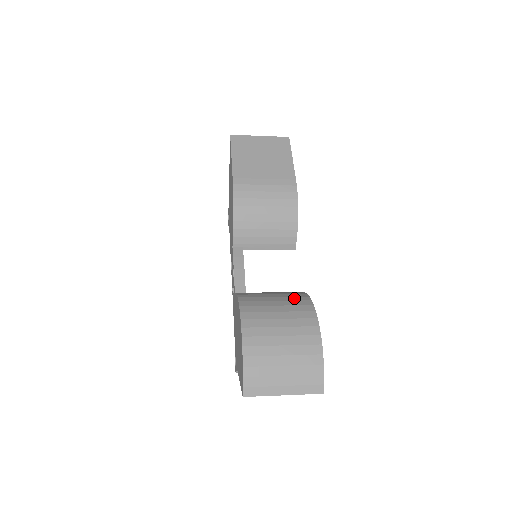
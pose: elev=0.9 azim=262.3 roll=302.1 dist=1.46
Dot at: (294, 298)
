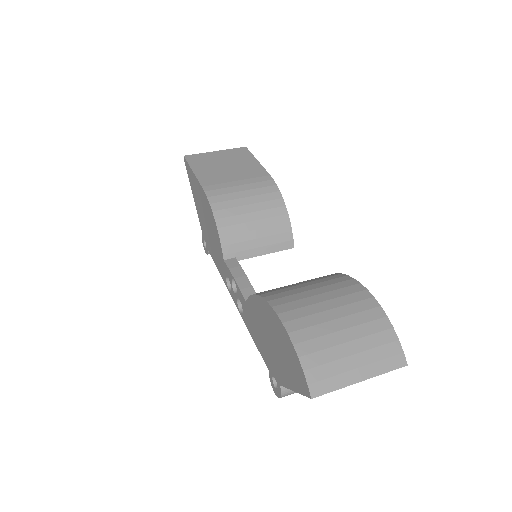
Dot at: (321, 278)
